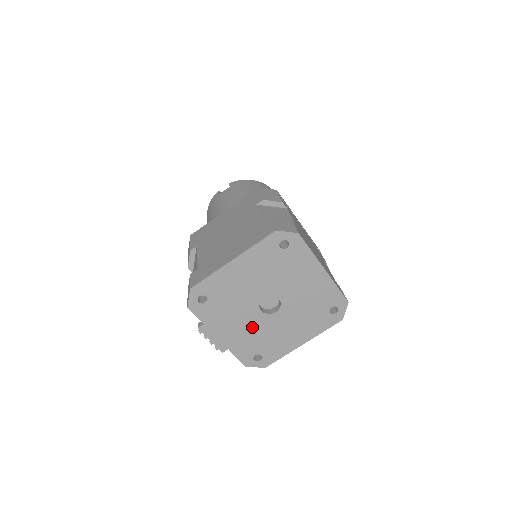
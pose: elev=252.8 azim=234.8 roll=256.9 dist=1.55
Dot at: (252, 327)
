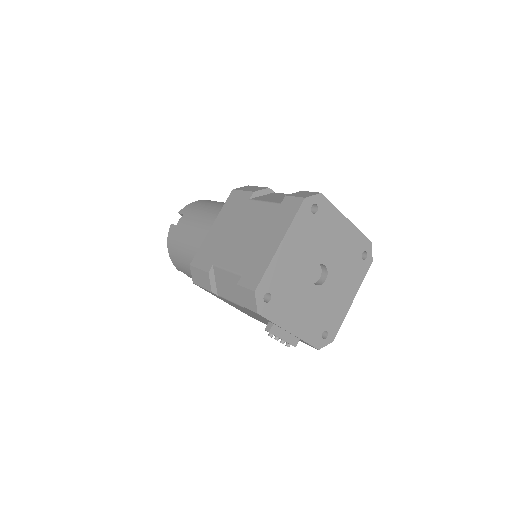
Dot at: (313, 305)
